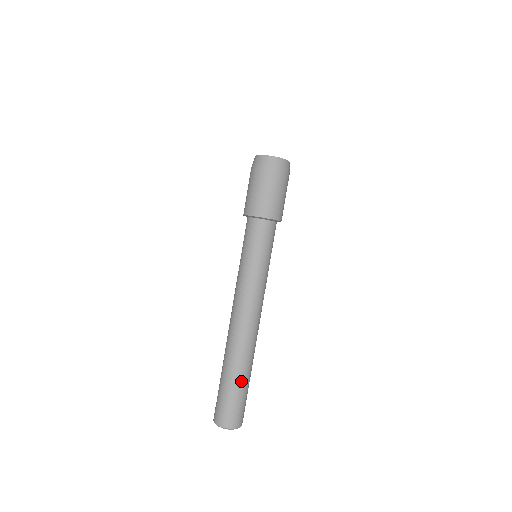
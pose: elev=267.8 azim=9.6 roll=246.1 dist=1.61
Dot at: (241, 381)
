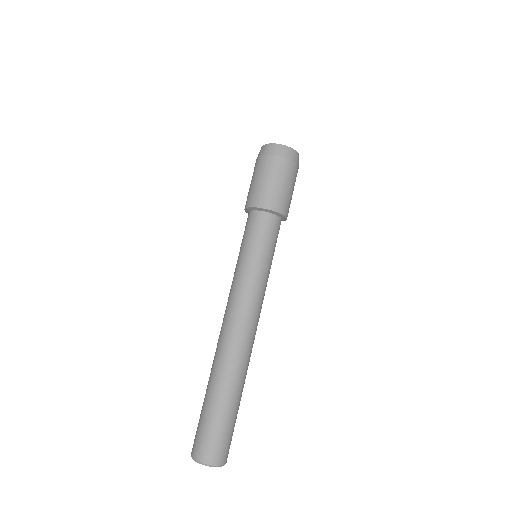
Dot at: (220, 402)
